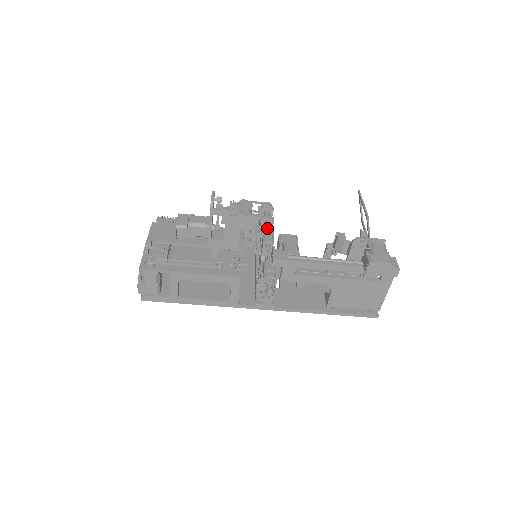
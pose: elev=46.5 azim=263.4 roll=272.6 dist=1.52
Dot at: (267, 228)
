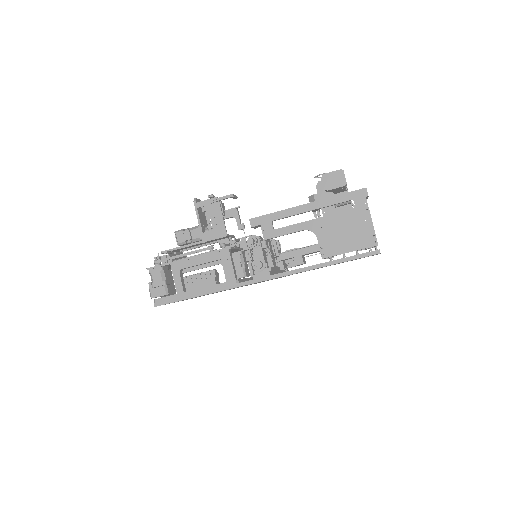
Dot at: occluded
